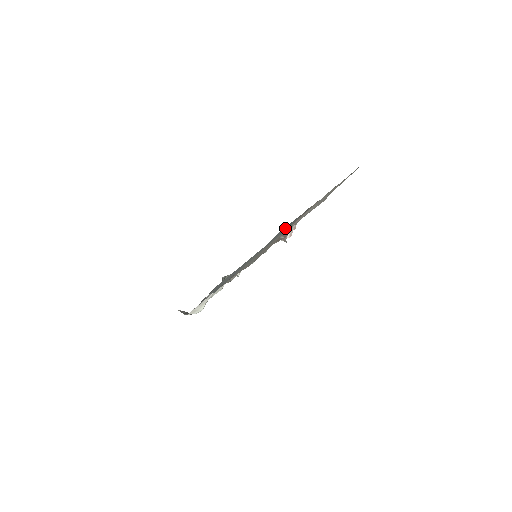
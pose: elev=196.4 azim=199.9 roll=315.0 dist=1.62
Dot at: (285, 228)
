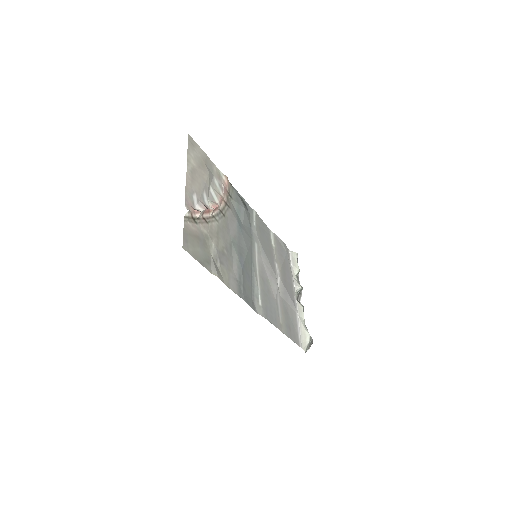
Dot at: (249, 221)
